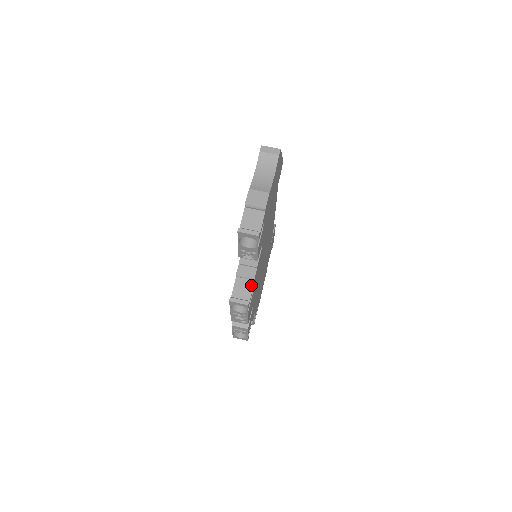
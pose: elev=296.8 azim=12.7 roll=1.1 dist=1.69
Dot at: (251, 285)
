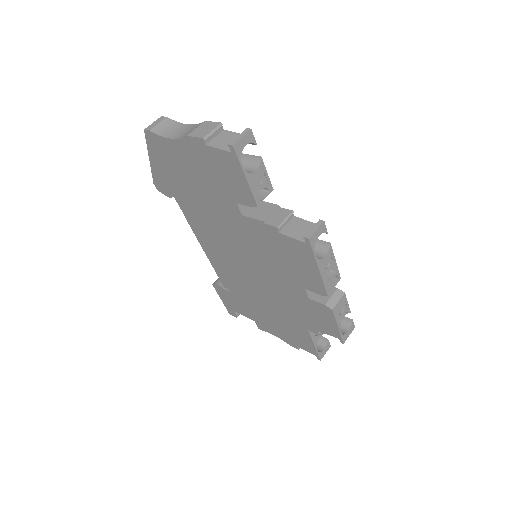
Dot at: (298, 220)
